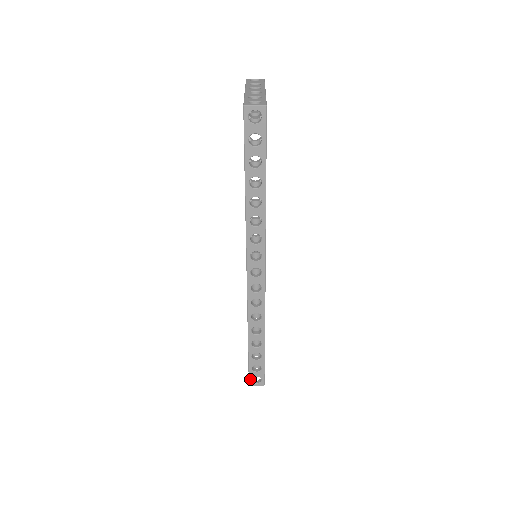
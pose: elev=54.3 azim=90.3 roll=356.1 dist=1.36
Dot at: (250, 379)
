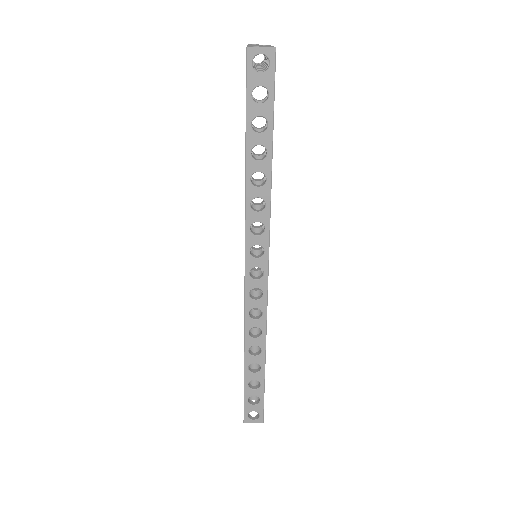
Dot at: (245, 414)
